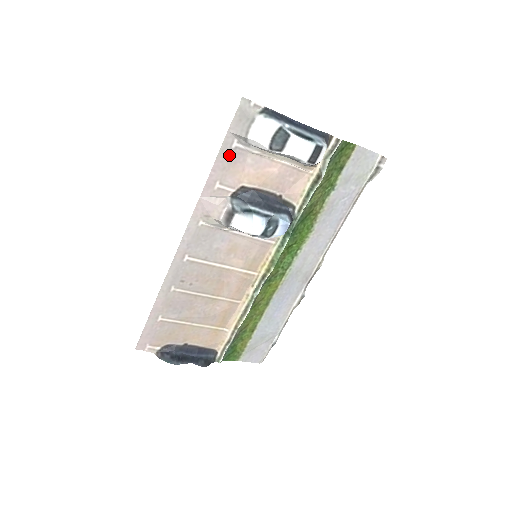
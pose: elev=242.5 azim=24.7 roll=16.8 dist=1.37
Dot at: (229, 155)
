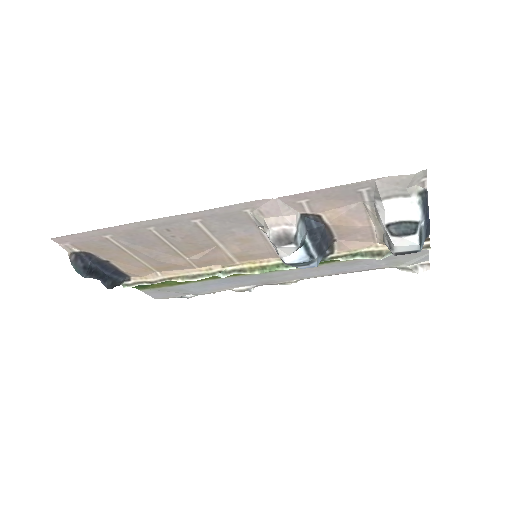
Dot at: (347, 192)
